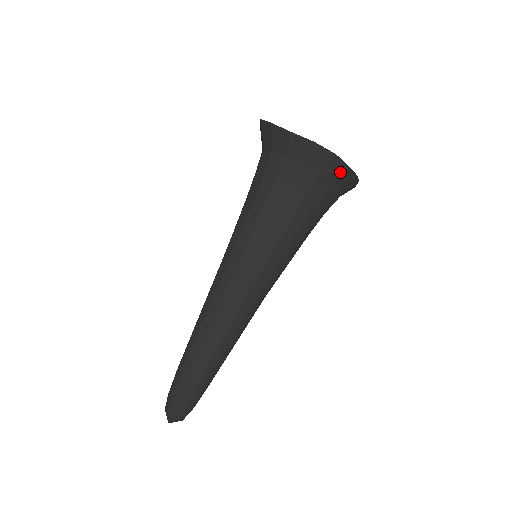
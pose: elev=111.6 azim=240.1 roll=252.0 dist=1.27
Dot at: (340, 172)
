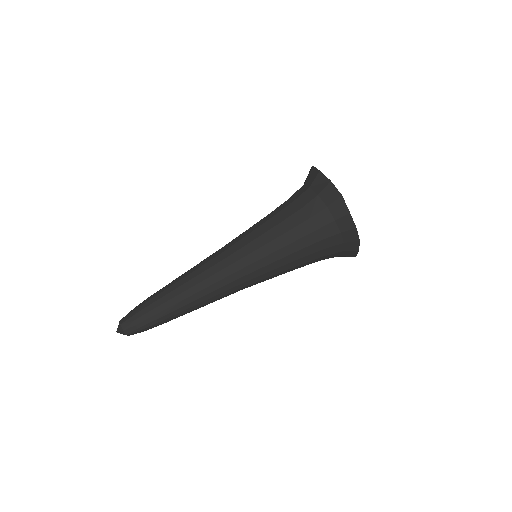
Dot at: (342, 213)
